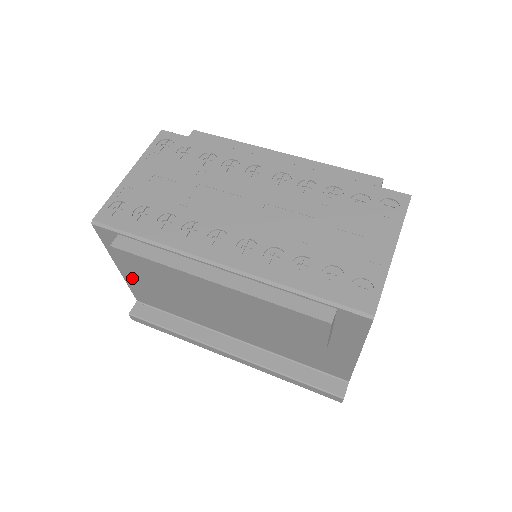
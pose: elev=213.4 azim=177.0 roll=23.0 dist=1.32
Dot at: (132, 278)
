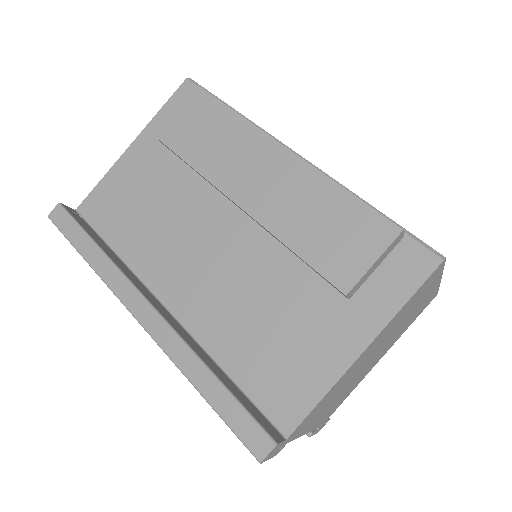
Dot at: (160, 138)
